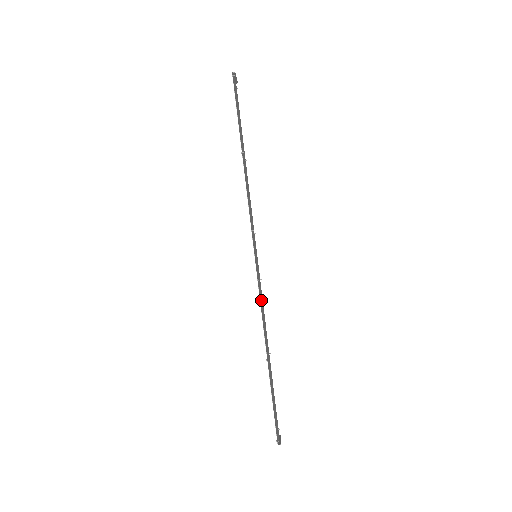
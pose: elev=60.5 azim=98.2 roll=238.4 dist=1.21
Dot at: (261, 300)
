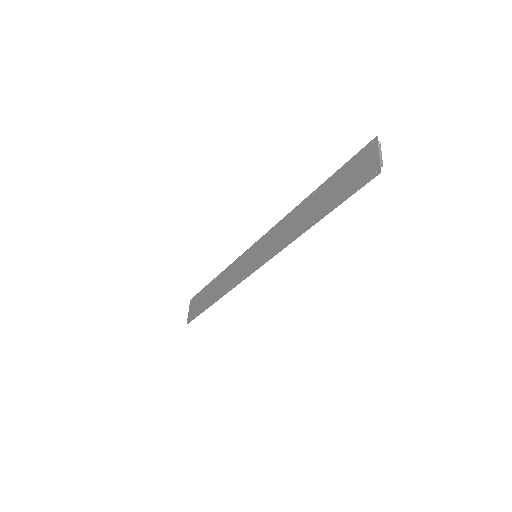
Dot at: (236, 273)
